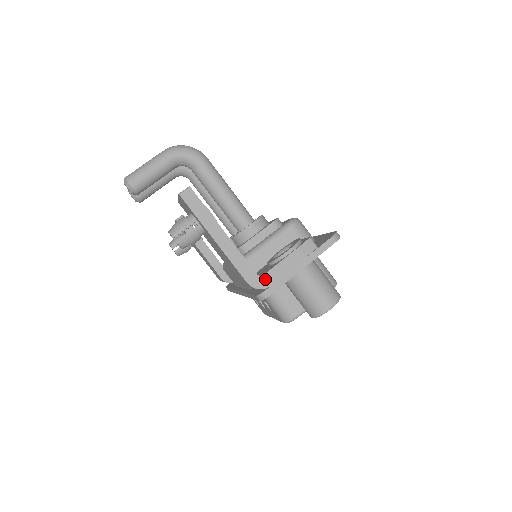
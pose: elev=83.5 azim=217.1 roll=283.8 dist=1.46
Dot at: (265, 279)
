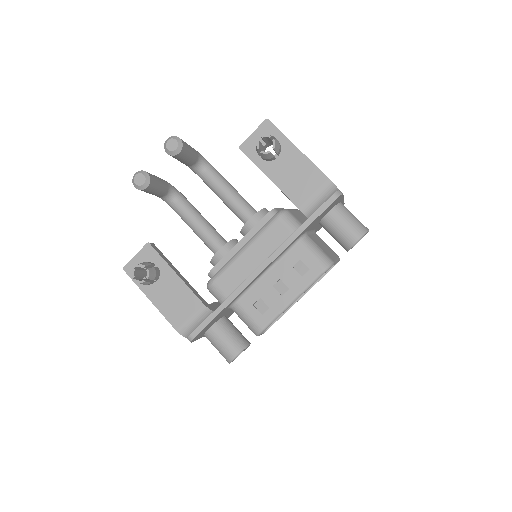
Dot at: occluded
